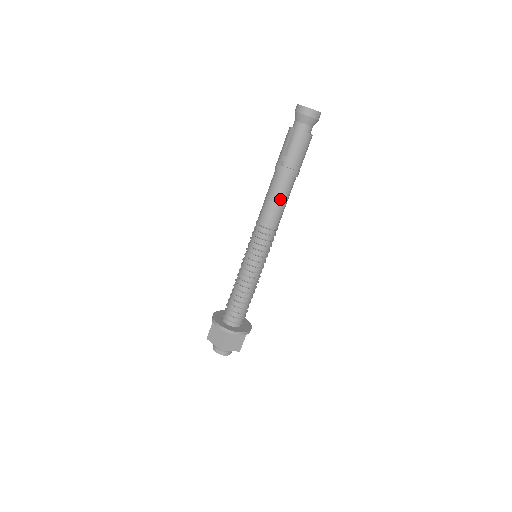
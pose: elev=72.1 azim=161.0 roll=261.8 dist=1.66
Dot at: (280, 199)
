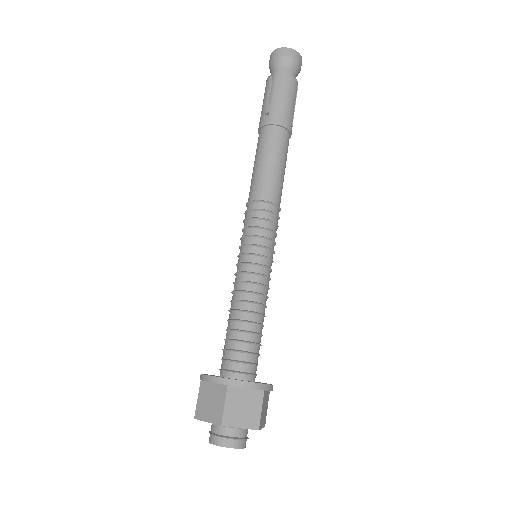
Dot at: (273, 159)
